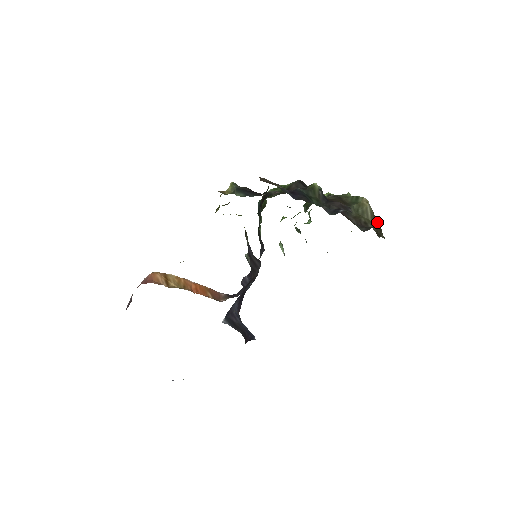
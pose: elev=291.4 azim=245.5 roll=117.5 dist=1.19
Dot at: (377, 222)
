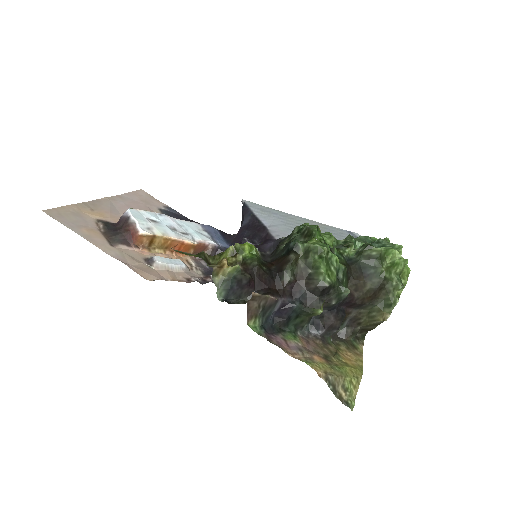
Dot at: (374, 327)
